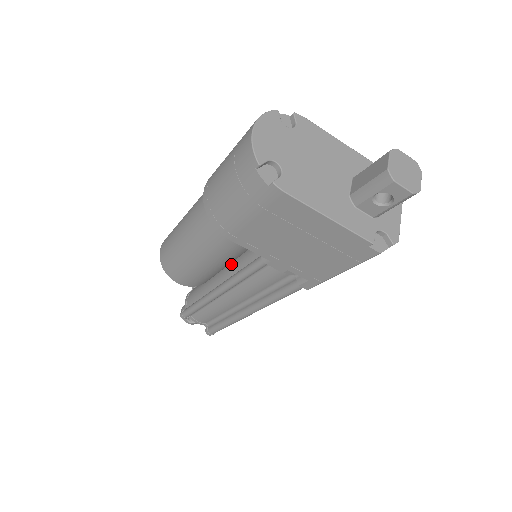
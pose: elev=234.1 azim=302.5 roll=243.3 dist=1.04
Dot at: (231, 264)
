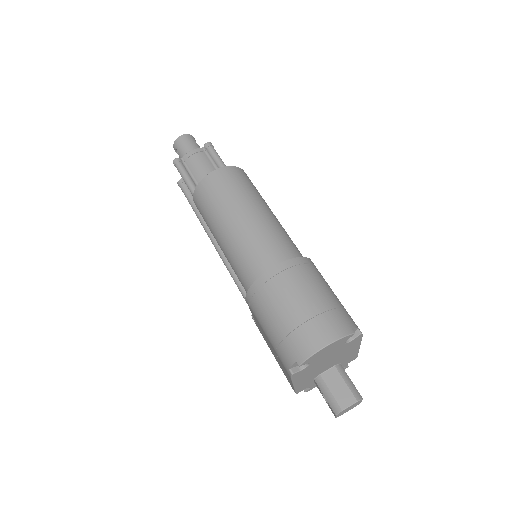
Dot at: occluded
